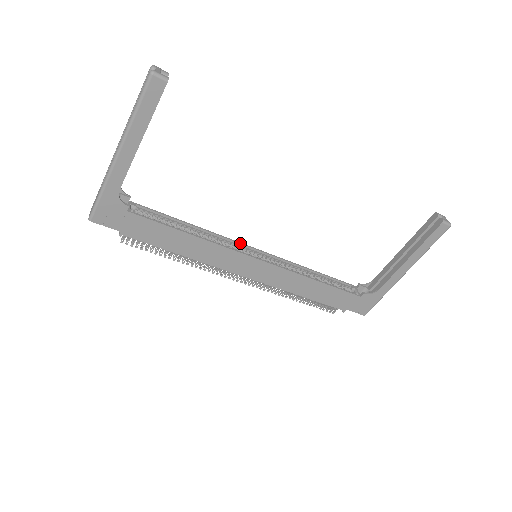
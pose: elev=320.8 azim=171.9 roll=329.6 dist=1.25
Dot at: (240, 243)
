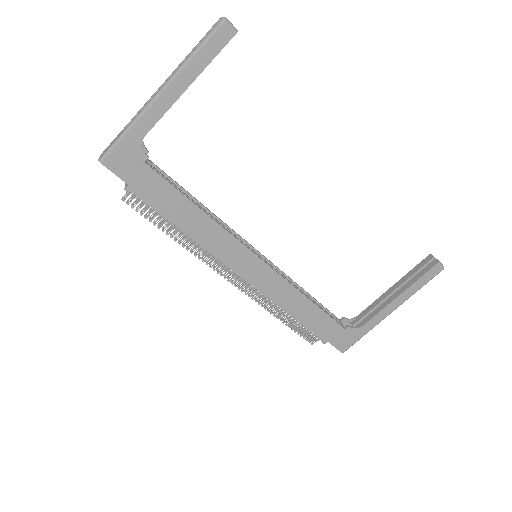
Dot at: occluded
